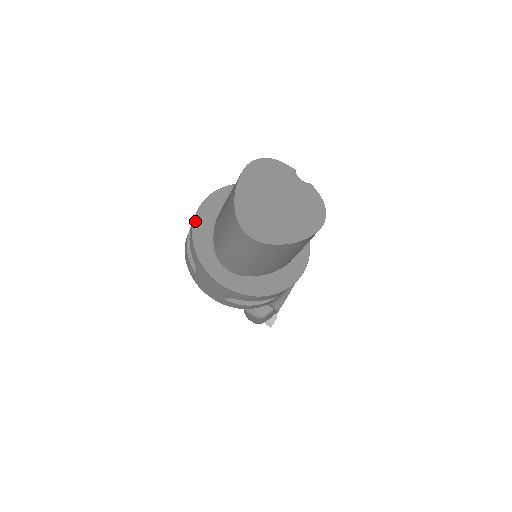
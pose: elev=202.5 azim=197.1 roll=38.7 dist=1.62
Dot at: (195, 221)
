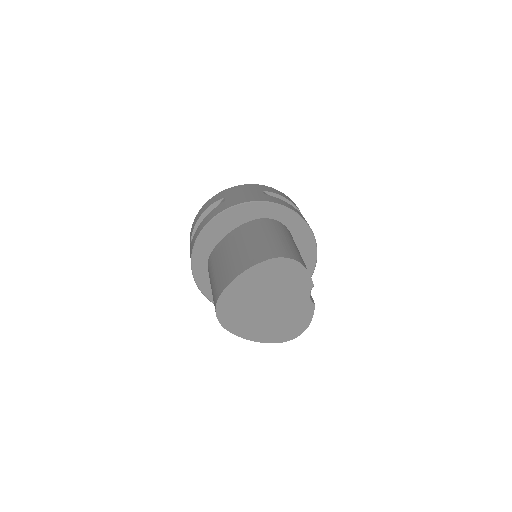
Dot at: (216, 218)
